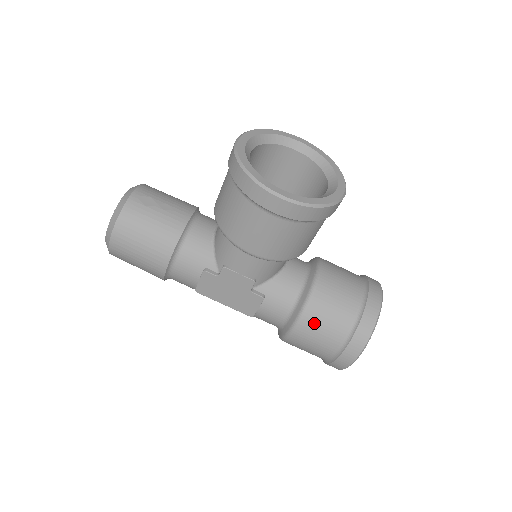
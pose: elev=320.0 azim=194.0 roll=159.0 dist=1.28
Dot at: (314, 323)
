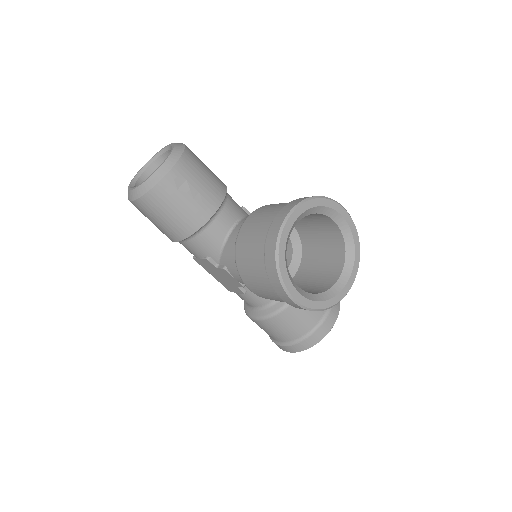
Dot at: (273, 326)
